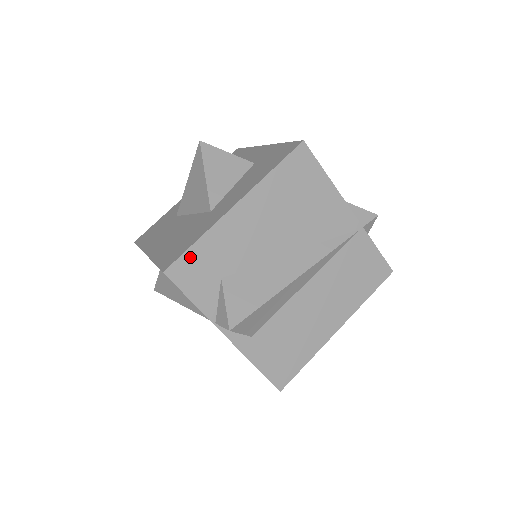
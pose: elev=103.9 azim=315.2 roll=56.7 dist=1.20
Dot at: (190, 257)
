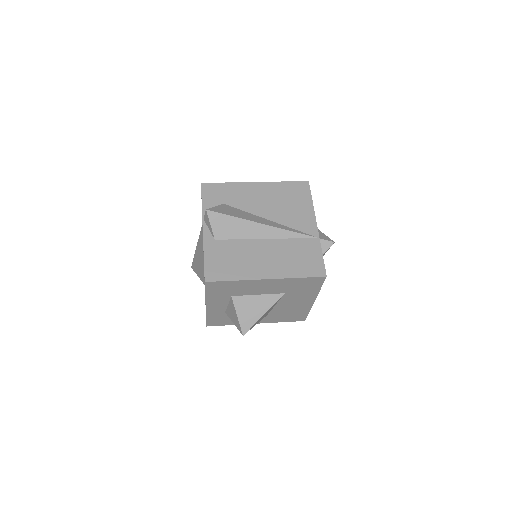
Dot at: (217, 186)
